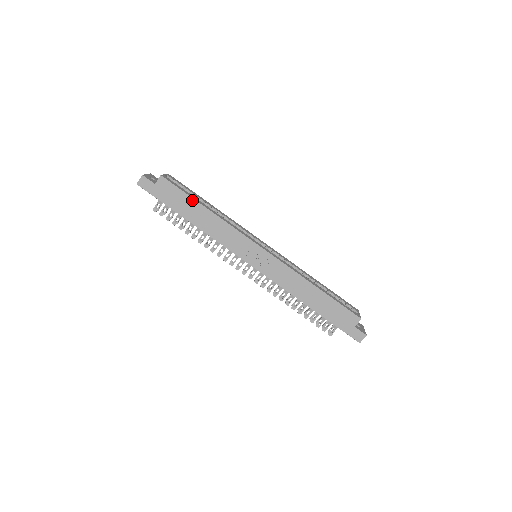
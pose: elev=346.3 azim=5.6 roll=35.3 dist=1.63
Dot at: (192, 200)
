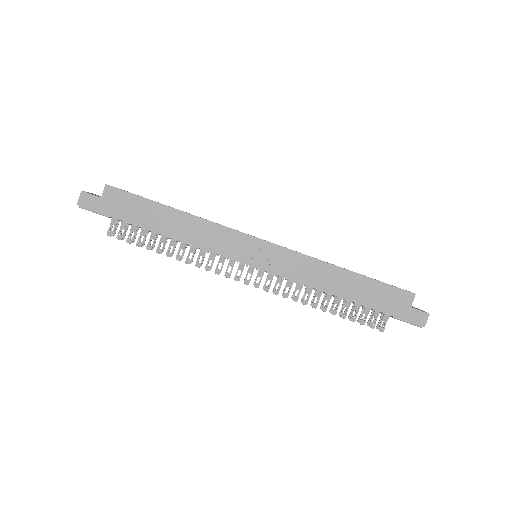
Dot at: (154, 204)
